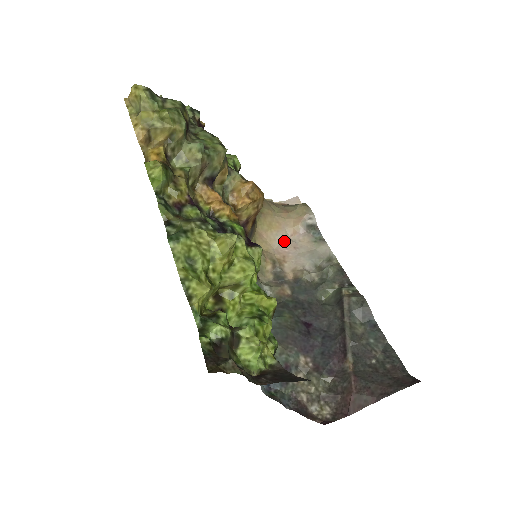
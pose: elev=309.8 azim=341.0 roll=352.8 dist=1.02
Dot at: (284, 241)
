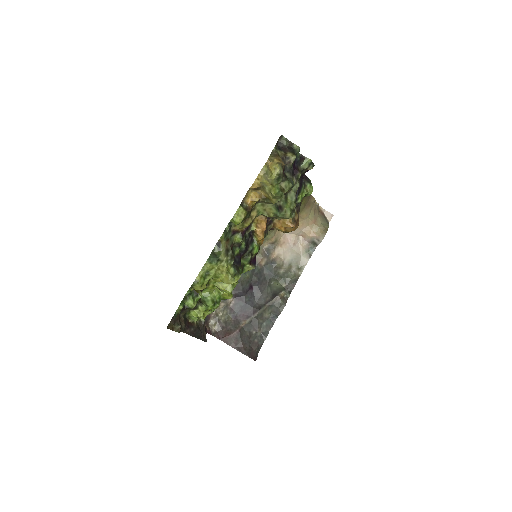
Dot at: (294, 235)
